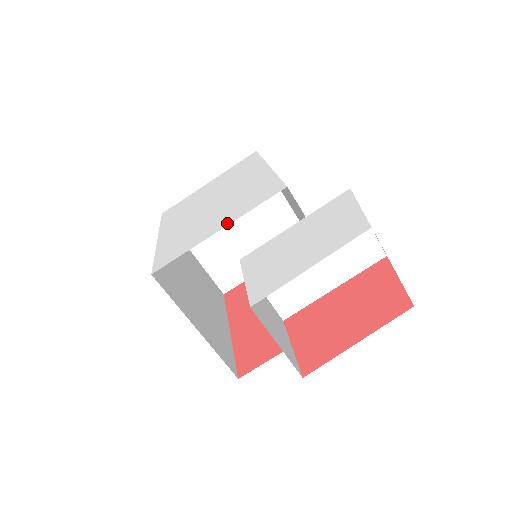
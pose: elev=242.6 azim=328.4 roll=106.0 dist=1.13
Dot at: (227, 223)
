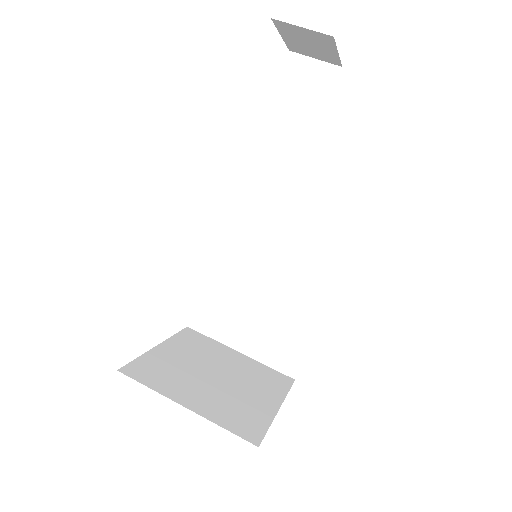
Dot at: occluded
